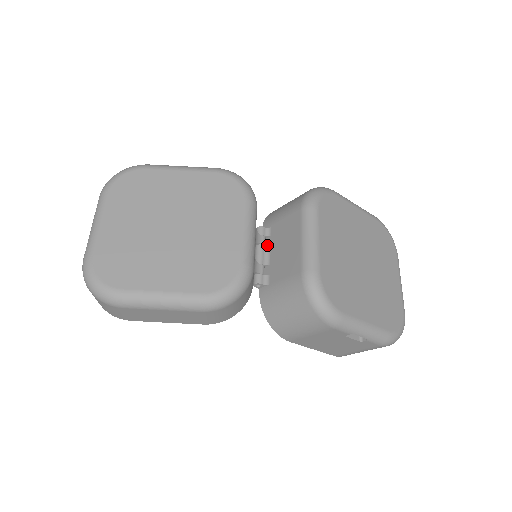
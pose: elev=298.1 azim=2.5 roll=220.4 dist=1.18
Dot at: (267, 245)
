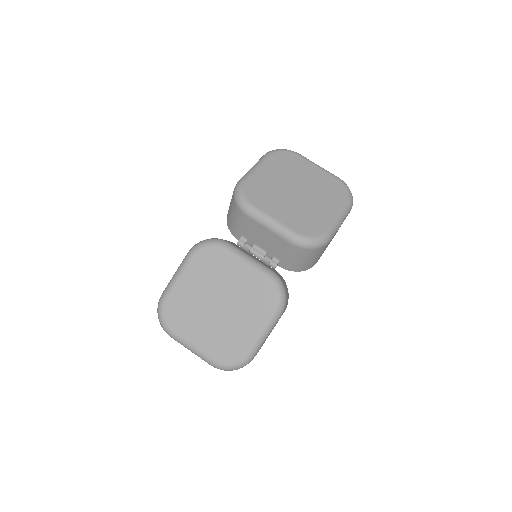
Dot at: (252, 245)
